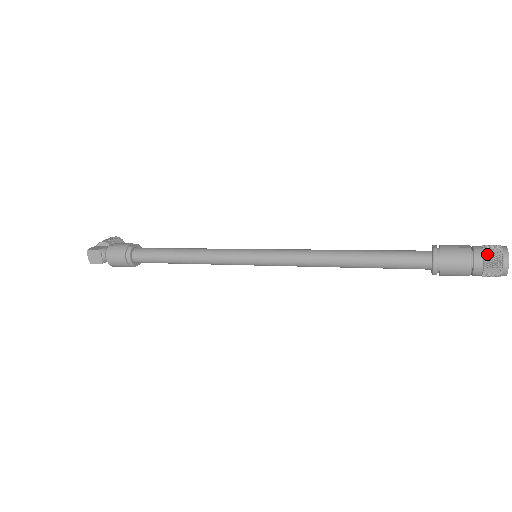
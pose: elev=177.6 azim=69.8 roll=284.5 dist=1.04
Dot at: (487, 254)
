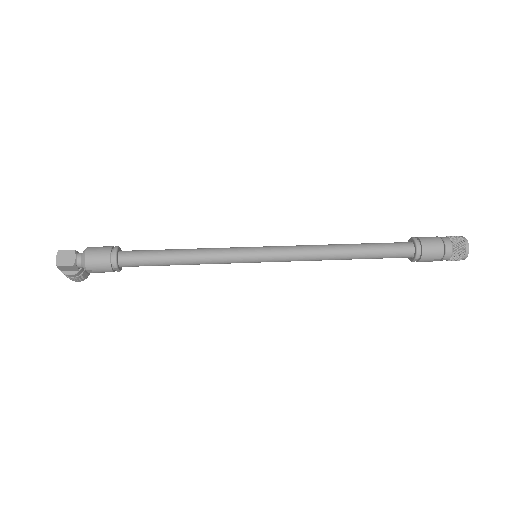
Dot at: (452, 237)
